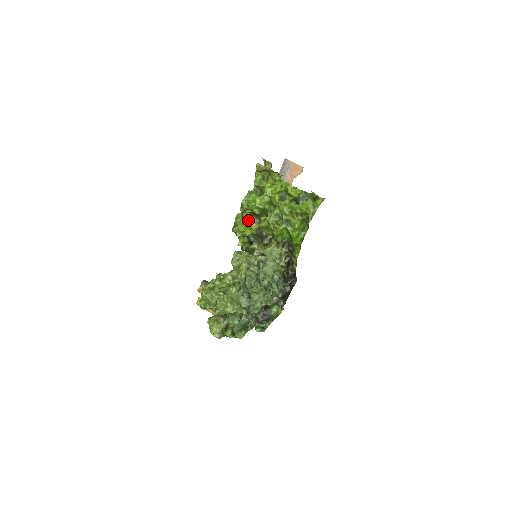
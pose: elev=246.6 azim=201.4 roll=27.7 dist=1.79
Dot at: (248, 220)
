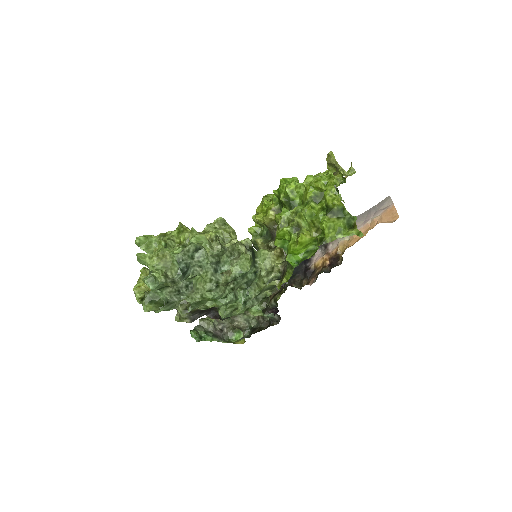
Dot at: (271, 204)
